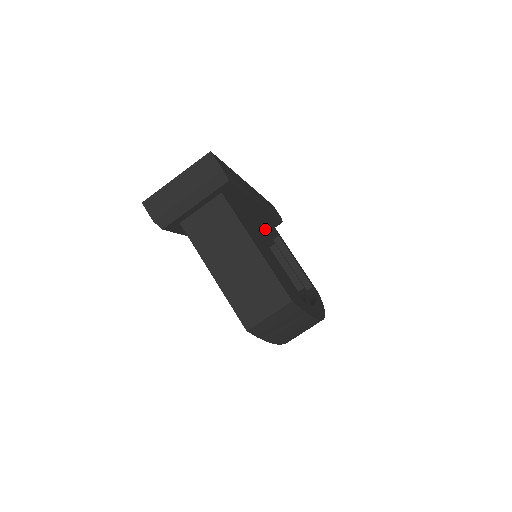
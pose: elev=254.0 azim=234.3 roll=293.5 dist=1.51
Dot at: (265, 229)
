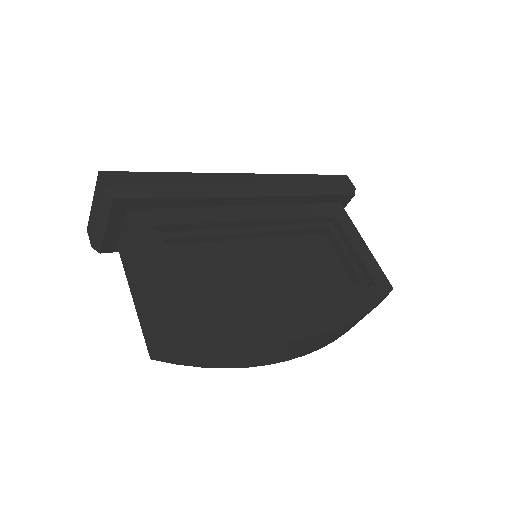
Dot at: (274, 220)
